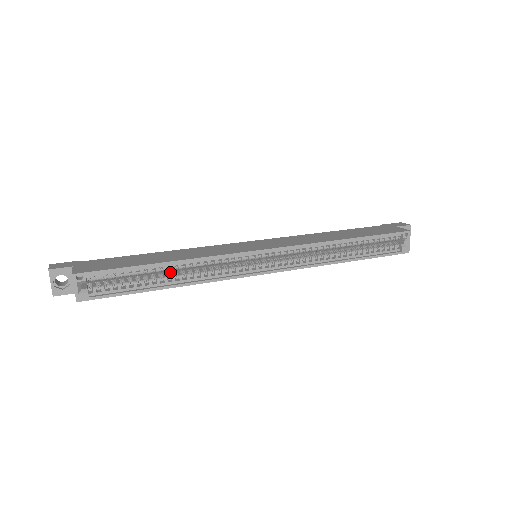
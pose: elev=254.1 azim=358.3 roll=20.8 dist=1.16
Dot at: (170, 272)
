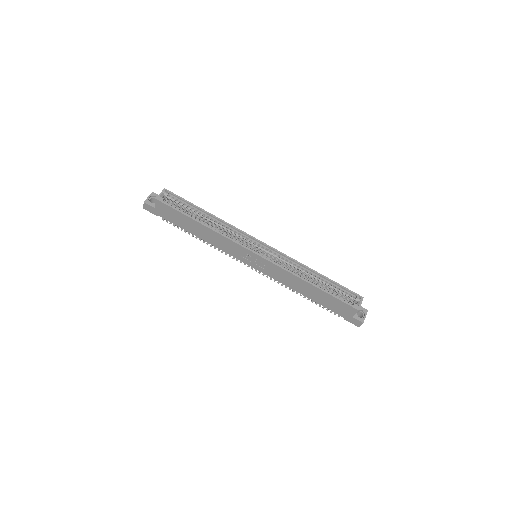
Dot at: occluded
